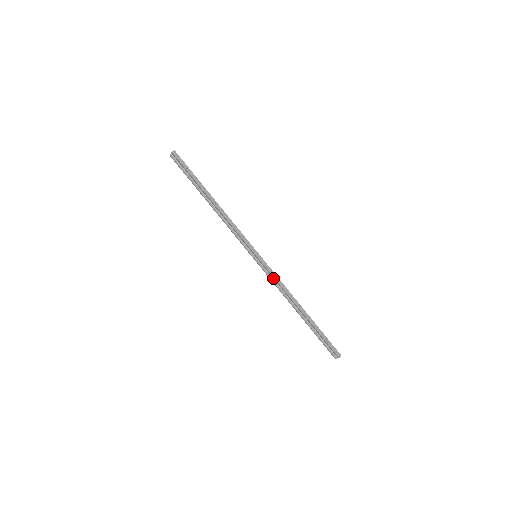
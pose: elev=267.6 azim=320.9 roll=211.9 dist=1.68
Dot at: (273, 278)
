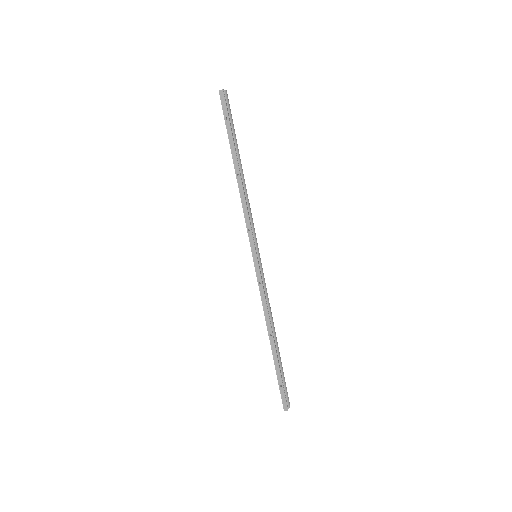
Dot at: (260, 290)
